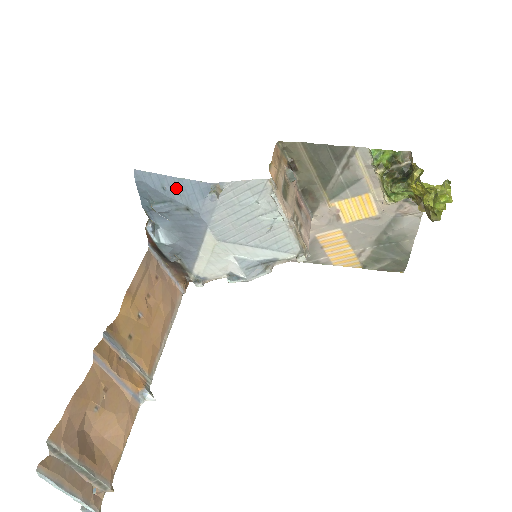
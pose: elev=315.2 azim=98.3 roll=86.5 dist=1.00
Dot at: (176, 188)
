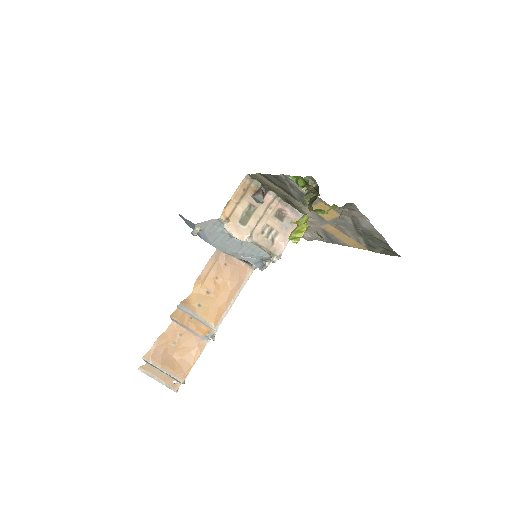
Dot at: (190, 224)
